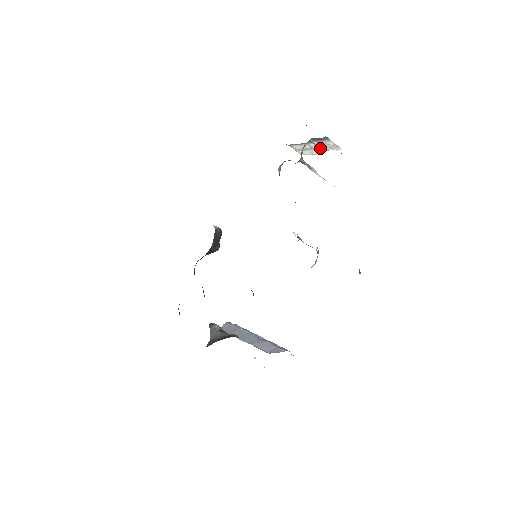
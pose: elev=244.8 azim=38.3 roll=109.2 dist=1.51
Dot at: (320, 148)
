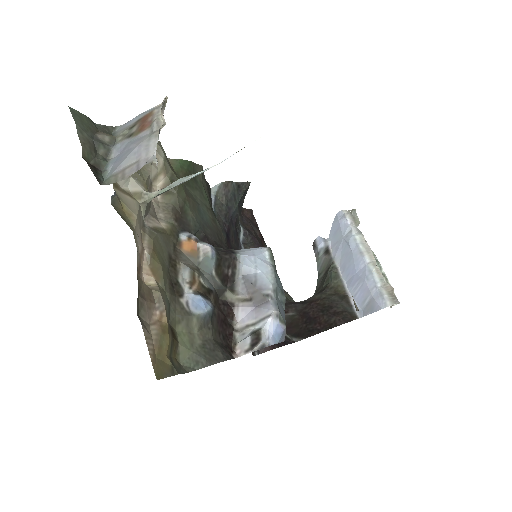
Dot at: (148, 141)
